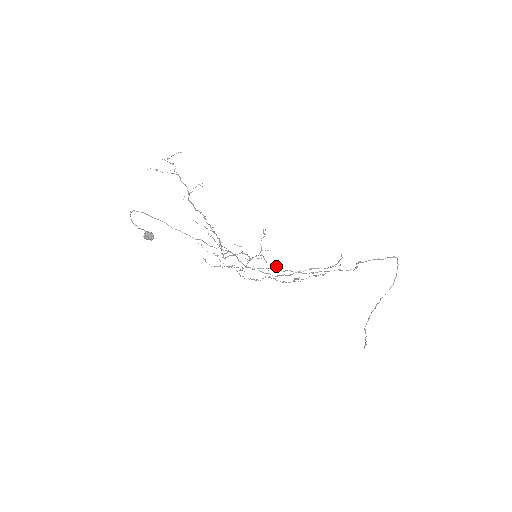
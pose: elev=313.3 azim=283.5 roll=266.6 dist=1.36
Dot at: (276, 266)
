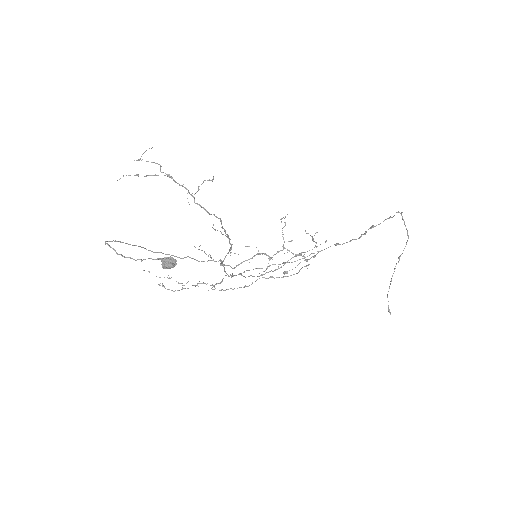
Dot at: (302, 256)
